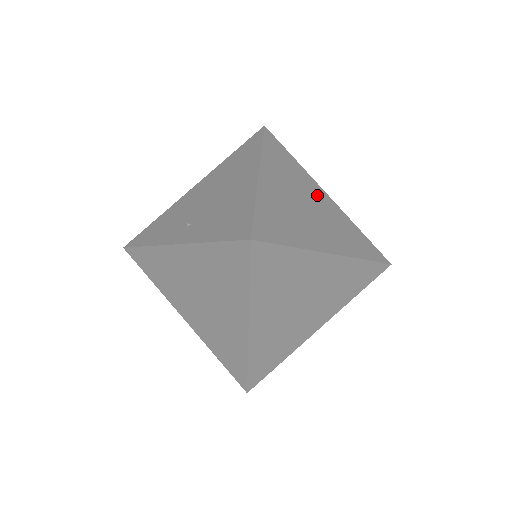
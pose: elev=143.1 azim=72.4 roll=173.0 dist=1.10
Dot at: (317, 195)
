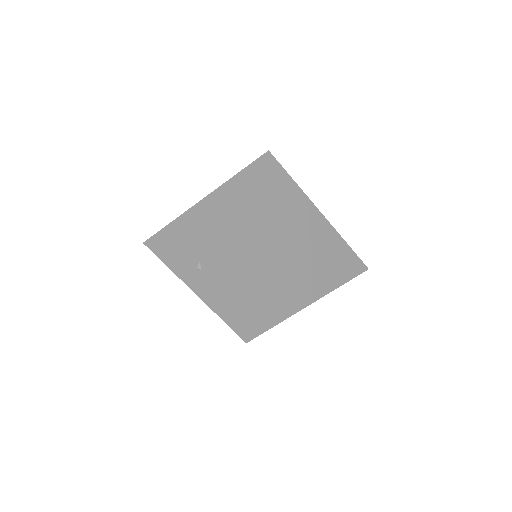
Dot at: (312, 227)
